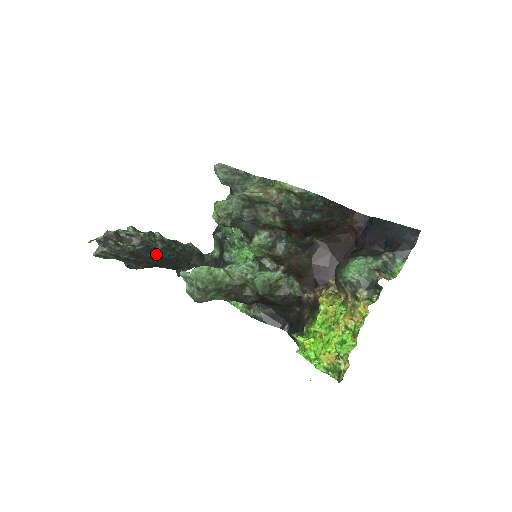
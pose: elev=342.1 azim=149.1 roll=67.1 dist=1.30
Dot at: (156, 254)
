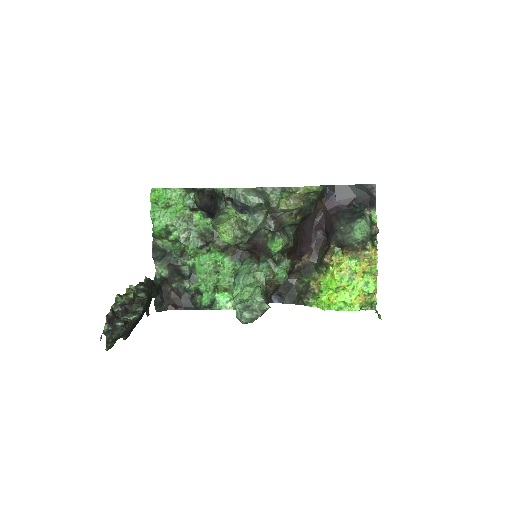
Dot at: (144, 308)
